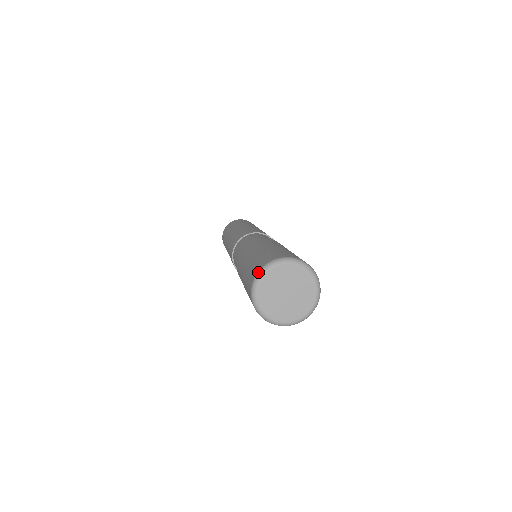
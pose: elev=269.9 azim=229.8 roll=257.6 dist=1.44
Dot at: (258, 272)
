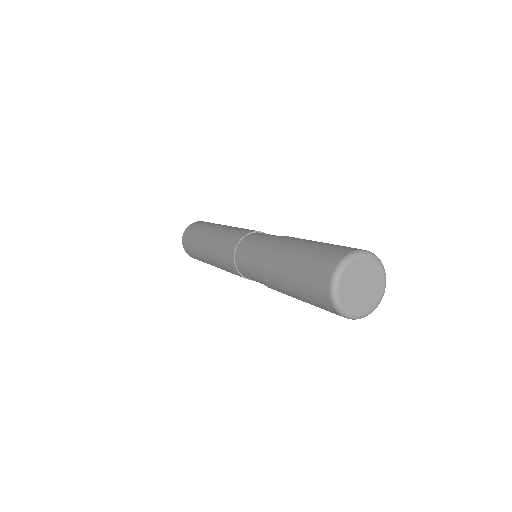
Dot at: (337, 266)
